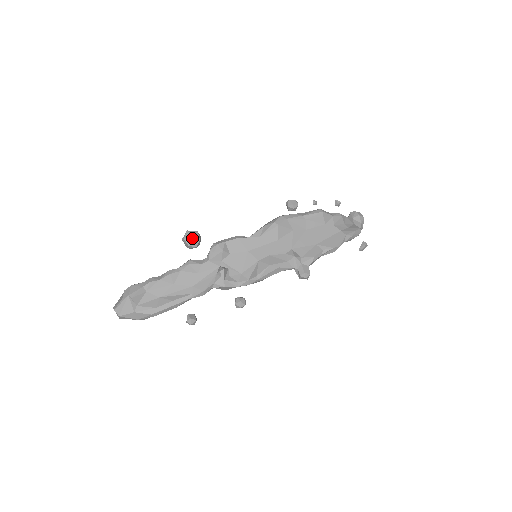
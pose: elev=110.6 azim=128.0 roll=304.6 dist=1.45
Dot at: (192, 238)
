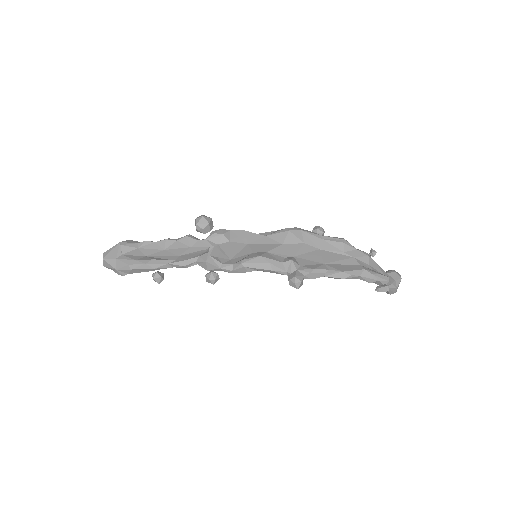
Dot at: (202, 218)
